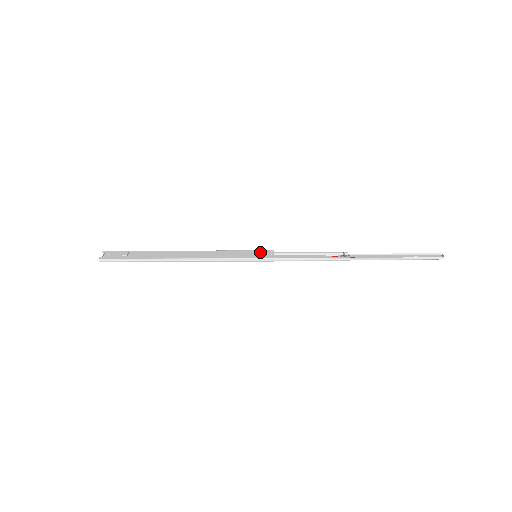
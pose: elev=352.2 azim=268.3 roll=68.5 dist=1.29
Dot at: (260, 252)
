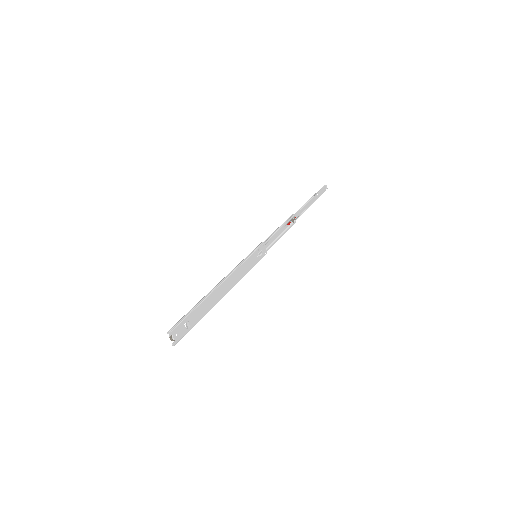
Dot at: (260, 254)
